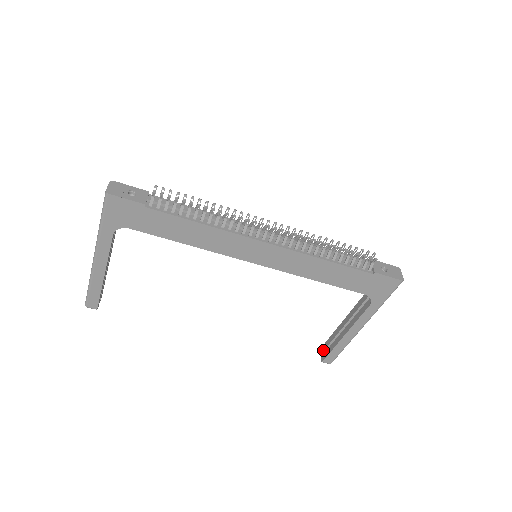
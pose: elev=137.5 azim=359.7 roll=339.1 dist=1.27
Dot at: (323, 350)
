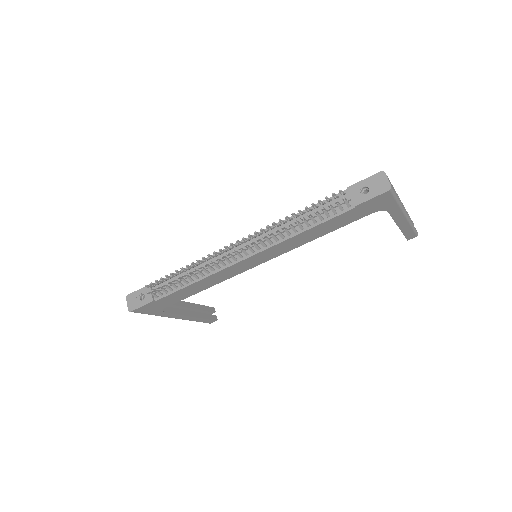
Dot at: occluded
